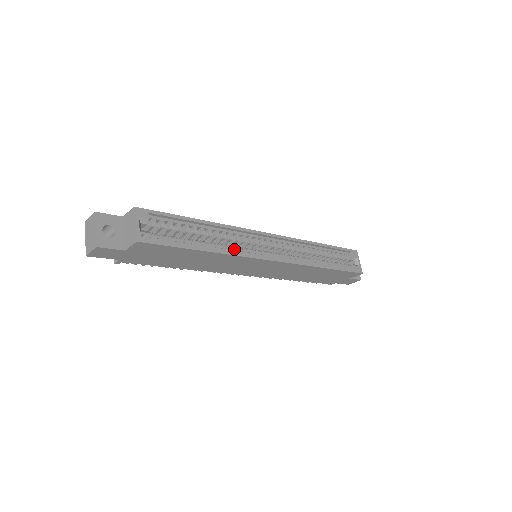
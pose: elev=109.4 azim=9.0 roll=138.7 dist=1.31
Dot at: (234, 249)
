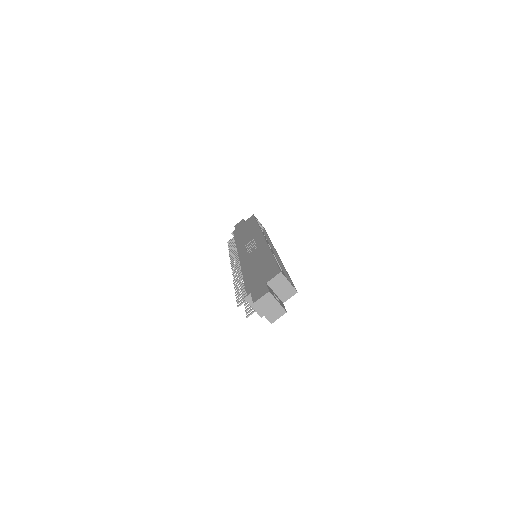
Dot at: occluded
